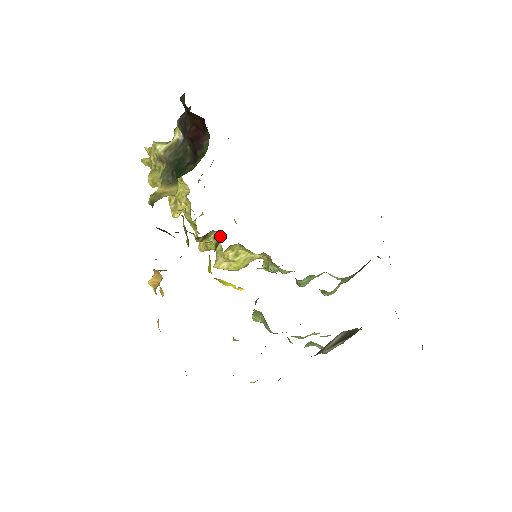
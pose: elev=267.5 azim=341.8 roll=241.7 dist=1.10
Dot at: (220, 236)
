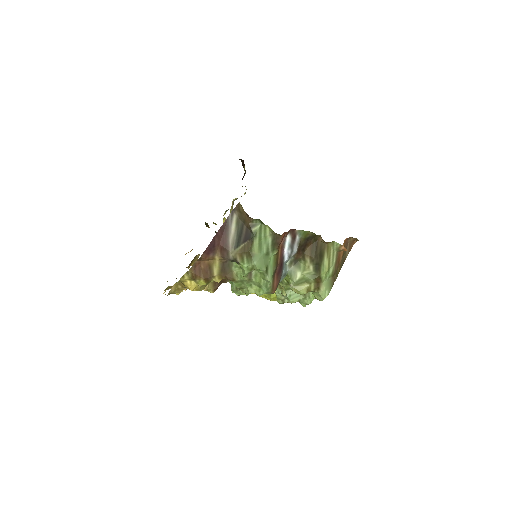
Dot at: occluded
